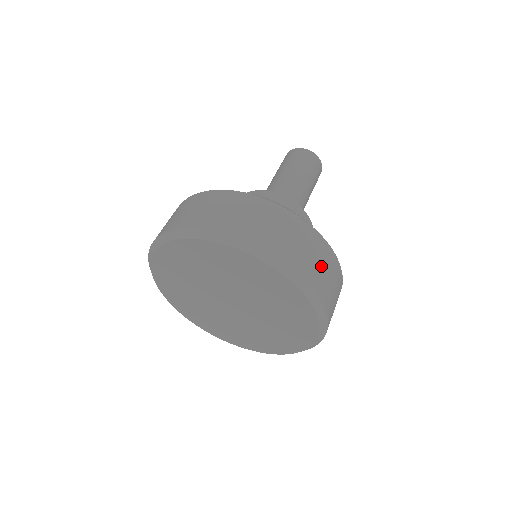
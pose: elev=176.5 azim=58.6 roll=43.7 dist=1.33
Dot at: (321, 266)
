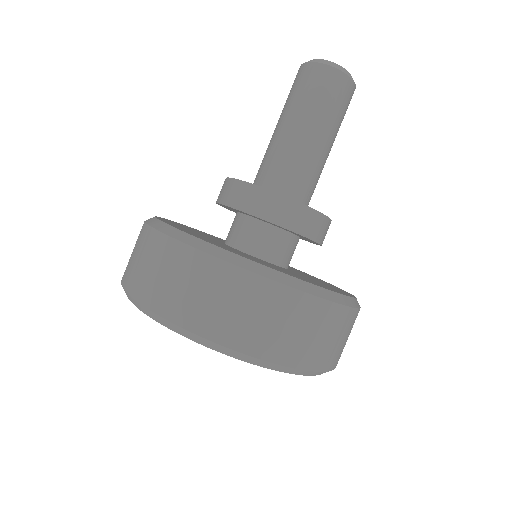
Dot at: (290, 329)
